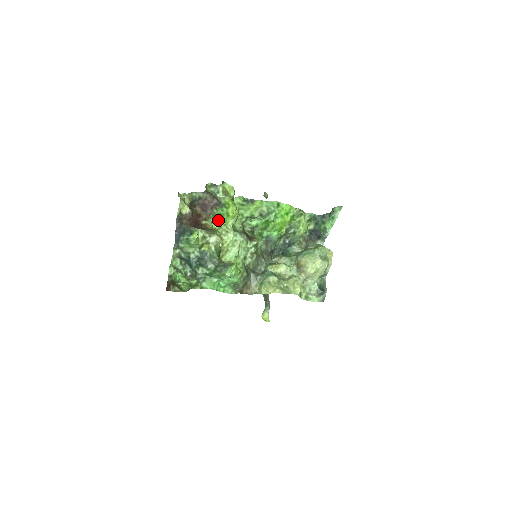
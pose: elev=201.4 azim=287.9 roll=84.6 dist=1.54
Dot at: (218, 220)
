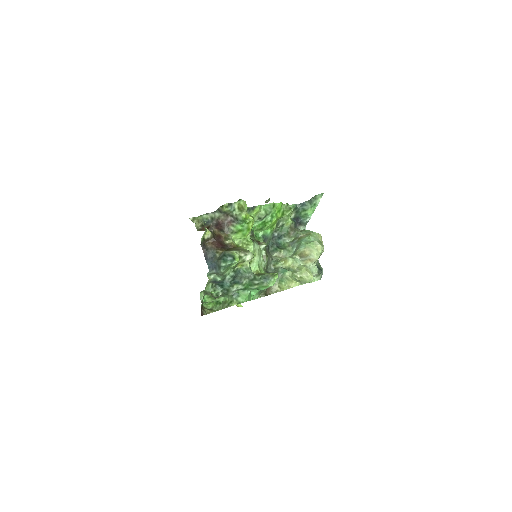
Dot at: (237, 236)
